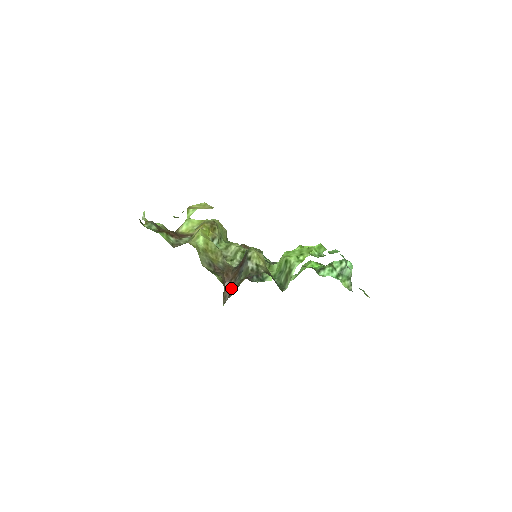
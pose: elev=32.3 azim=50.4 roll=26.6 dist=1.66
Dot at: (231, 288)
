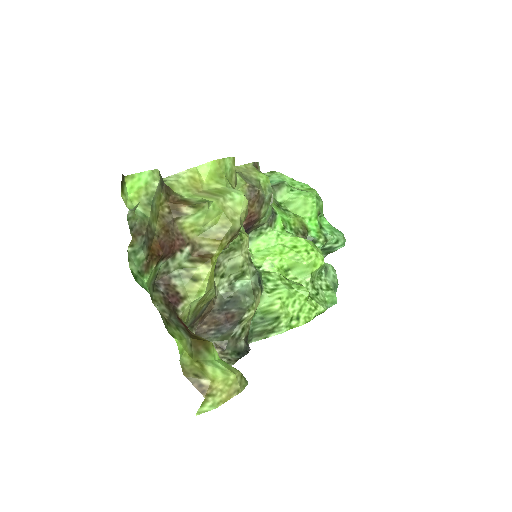
Dot at: (197, 332)
